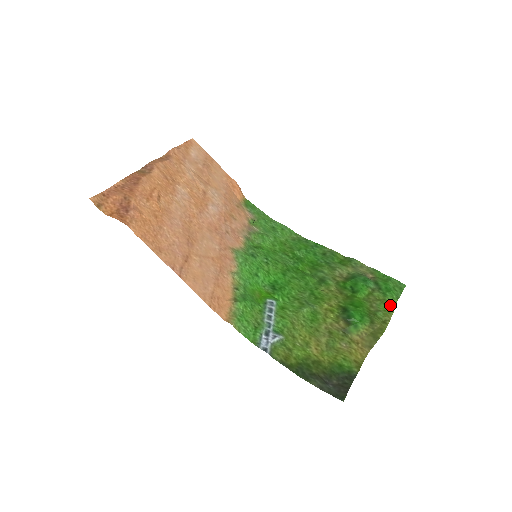
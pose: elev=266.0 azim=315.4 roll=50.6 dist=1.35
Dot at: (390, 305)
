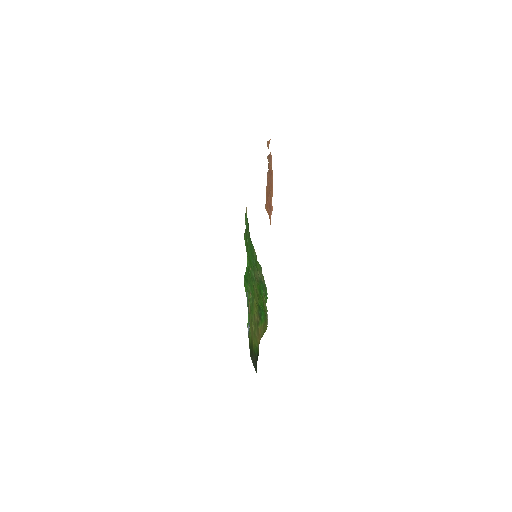
Dot at: occluded
